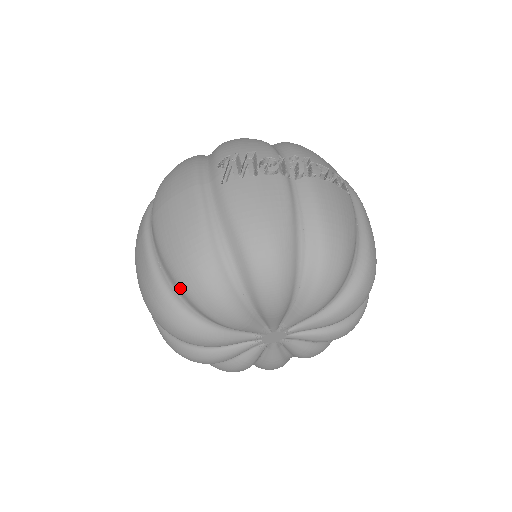
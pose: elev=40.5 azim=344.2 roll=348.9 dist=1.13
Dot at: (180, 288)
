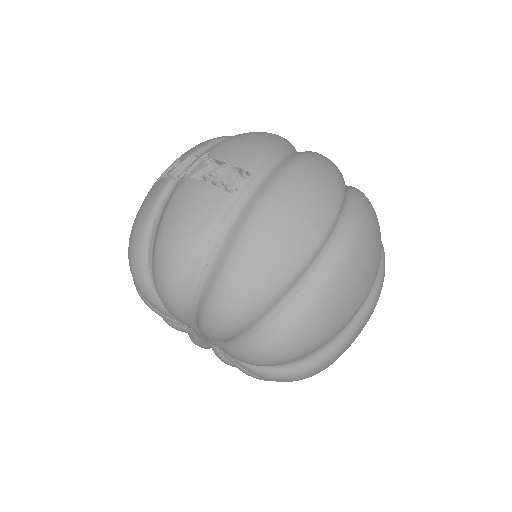
Dot at: occluded
